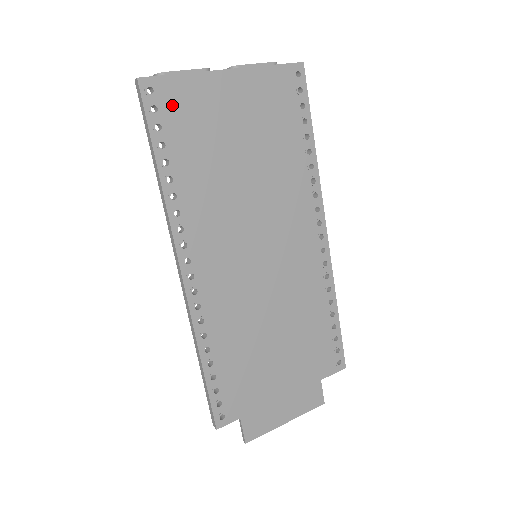
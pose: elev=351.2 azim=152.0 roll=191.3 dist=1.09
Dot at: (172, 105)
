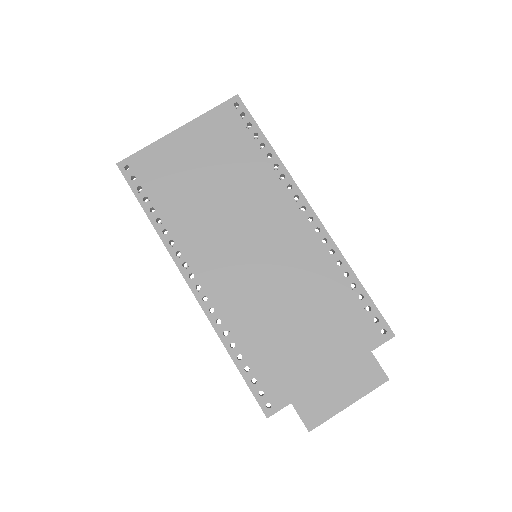
Dot at: (145, 170)
